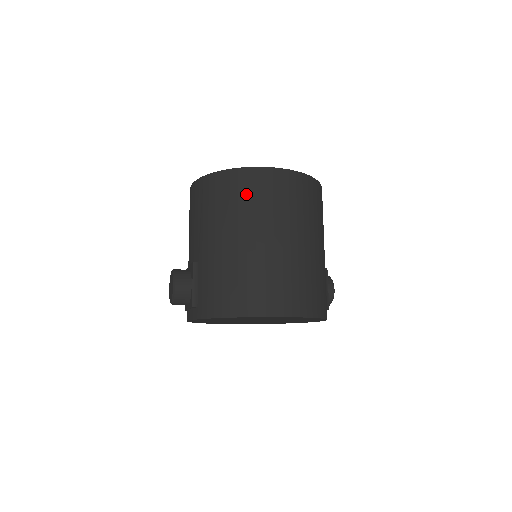
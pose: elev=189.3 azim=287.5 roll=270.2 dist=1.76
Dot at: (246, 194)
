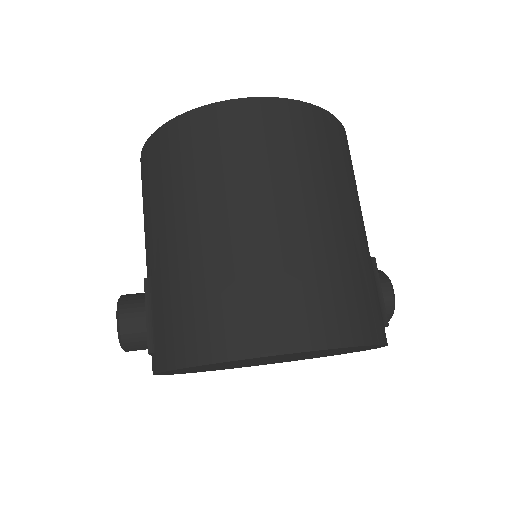
Dot at: (205, 149)
